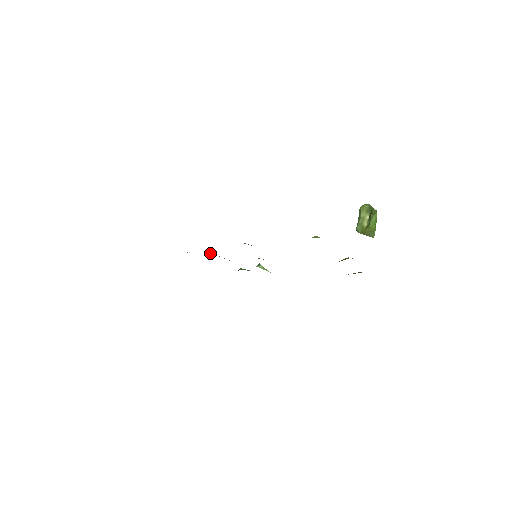
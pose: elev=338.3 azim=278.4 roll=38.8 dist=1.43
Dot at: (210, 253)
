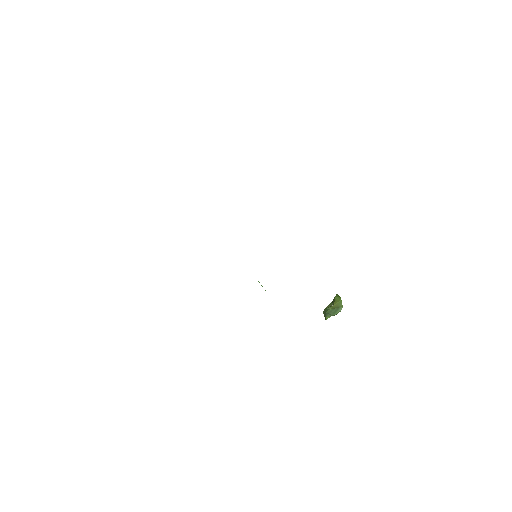
Dot at: occluded
